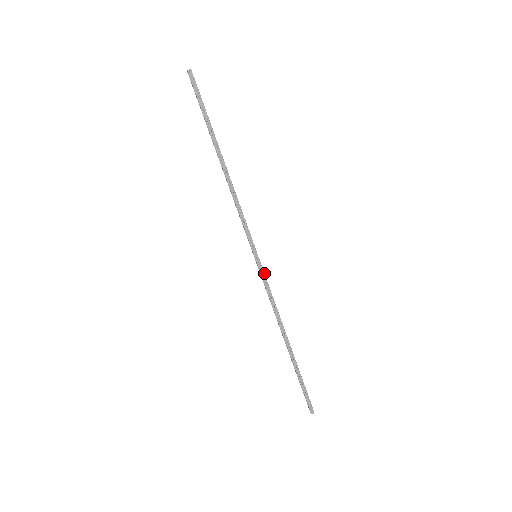
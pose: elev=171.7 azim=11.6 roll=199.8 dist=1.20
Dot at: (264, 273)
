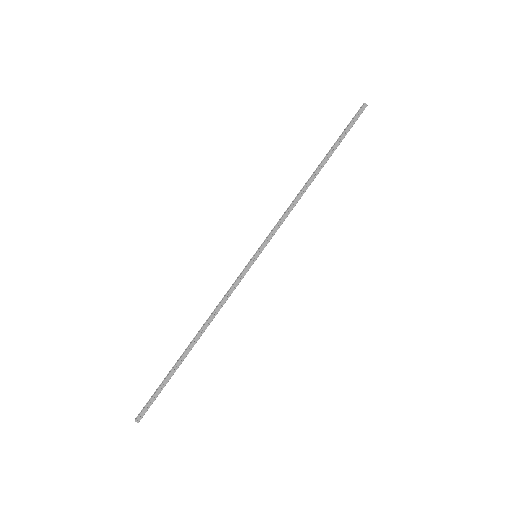
Dot at: occluded
